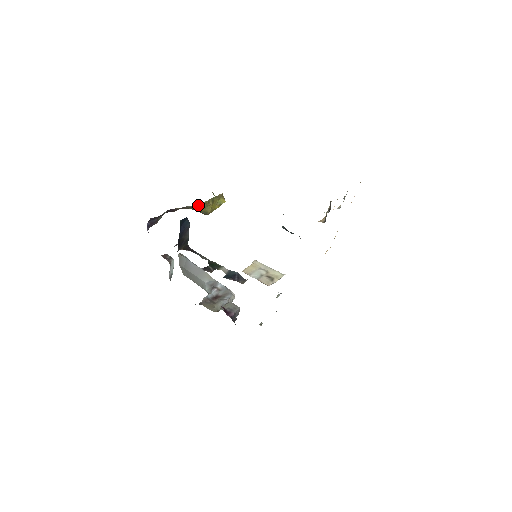
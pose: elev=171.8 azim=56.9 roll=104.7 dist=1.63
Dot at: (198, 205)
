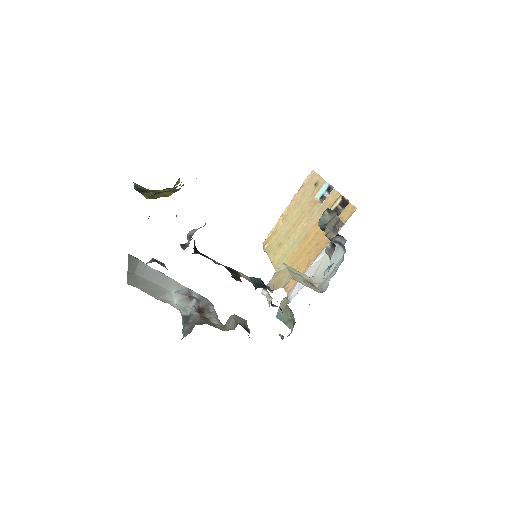
Dot at: (180, 188)
